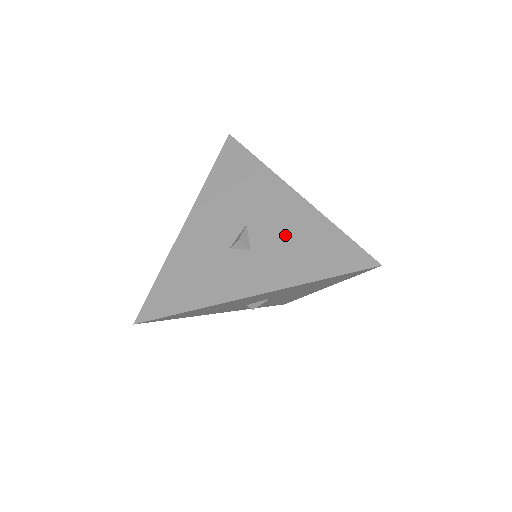
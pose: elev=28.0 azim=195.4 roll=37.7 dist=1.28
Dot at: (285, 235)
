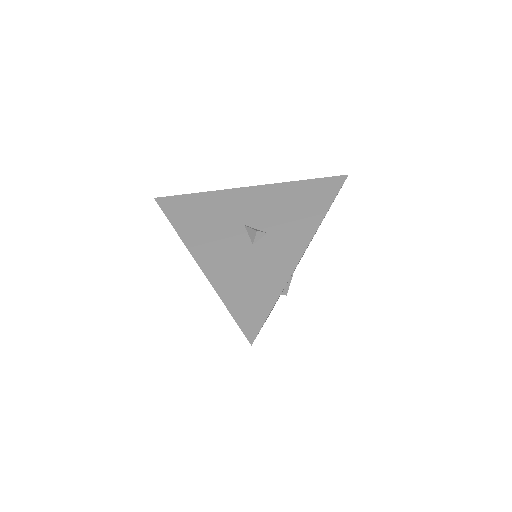
Dot at: (277, 208)
